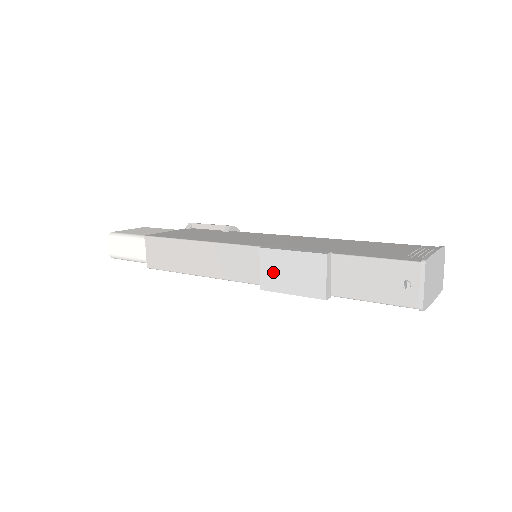
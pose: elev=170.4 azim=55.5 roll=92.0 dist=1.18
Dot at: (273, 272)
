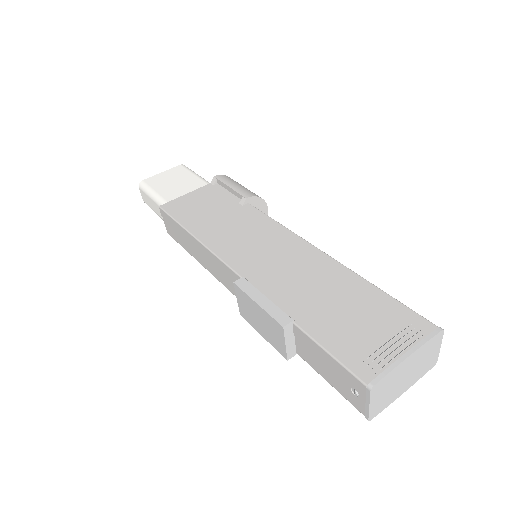
Dot at: (246, 309)
